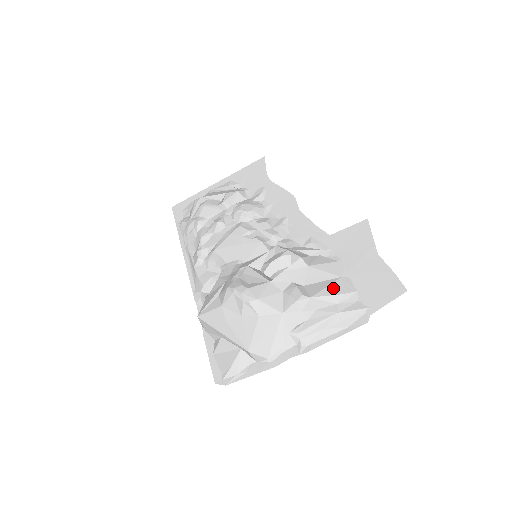
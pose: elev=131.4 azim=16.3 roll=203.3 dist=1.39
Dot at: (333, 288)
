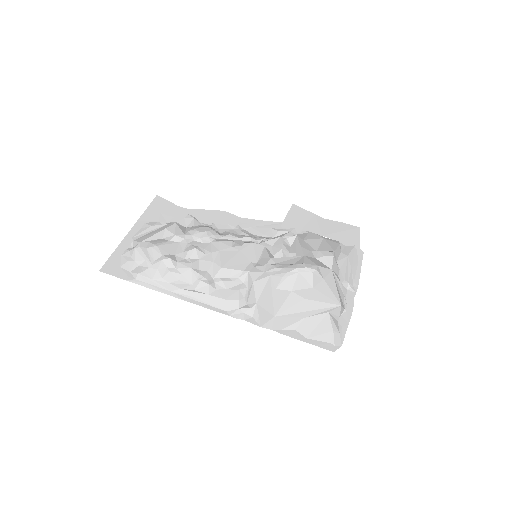
Dot at: (332, 243)
